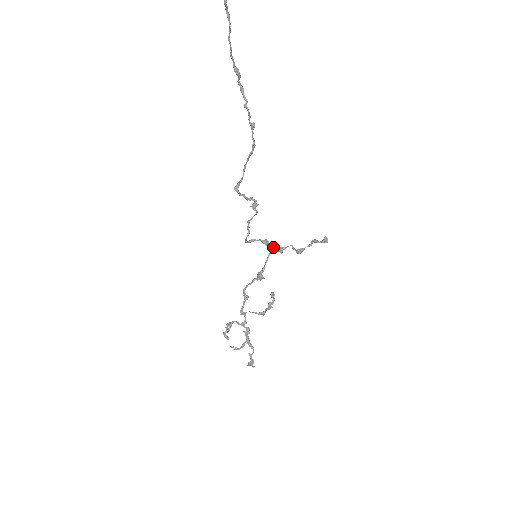
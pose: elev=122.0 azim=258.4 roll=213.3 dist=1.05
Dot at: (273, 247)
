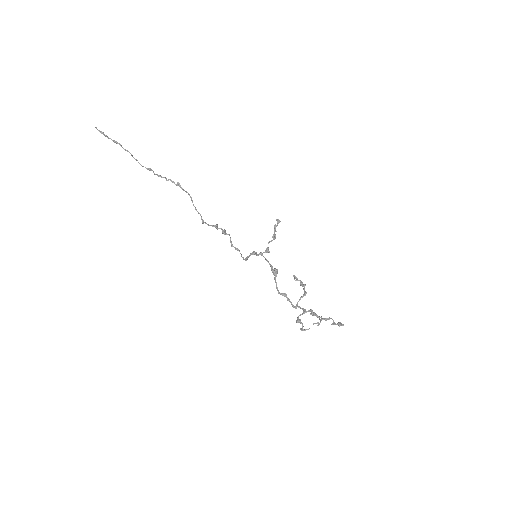
Dot at: (261, 253)
